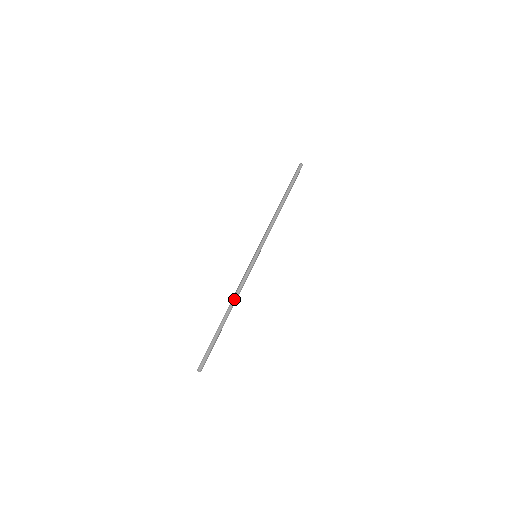
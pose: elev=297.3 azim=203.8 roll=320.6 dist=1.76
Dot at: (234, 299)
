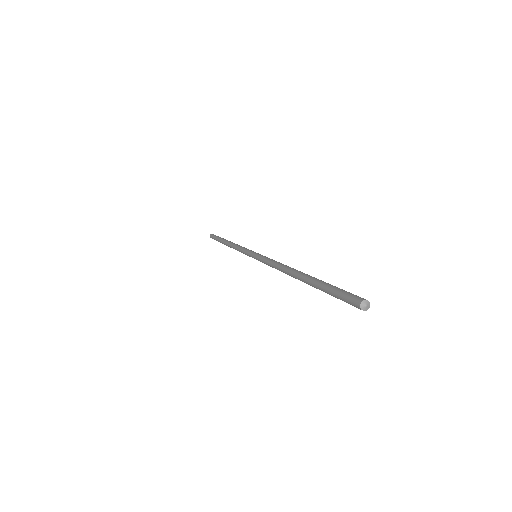
Dot at: occluded
